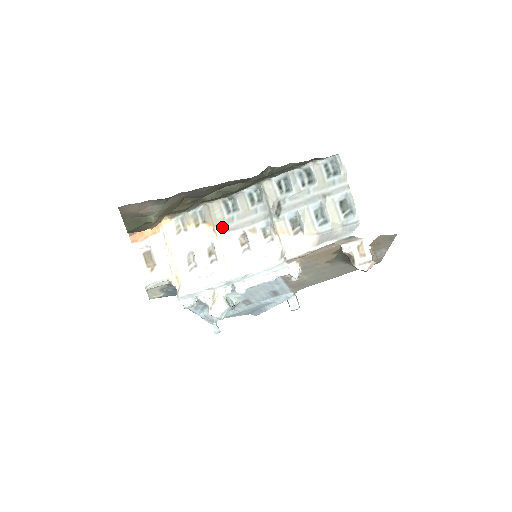
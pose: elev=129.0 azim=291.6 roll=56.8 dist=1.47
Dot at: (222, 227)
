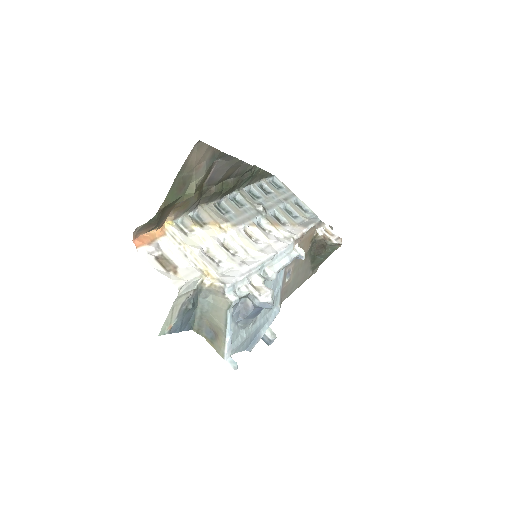
Dot at: (227, 223)
